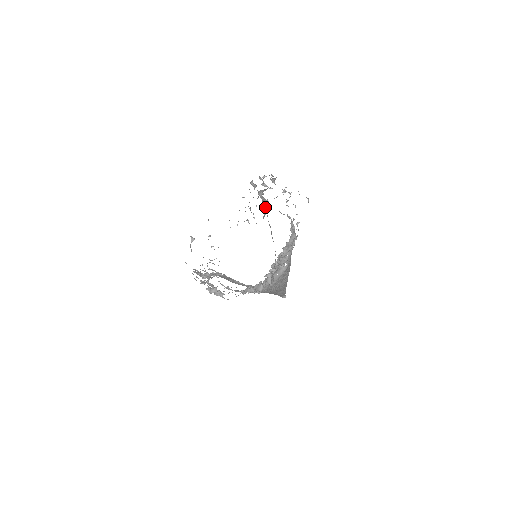
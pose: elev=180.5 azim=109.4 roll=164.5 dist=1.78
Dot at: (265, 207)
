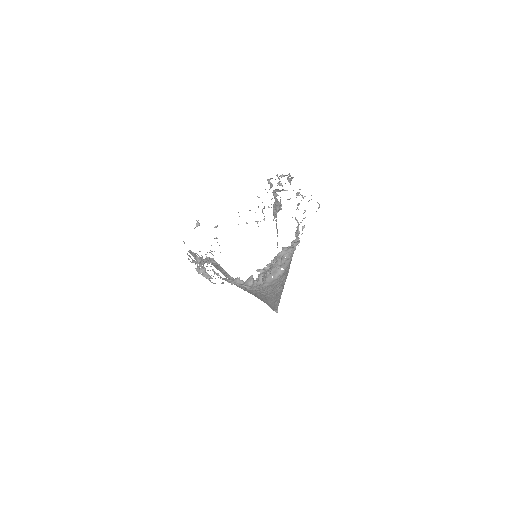
Dot at: (276, 208)
